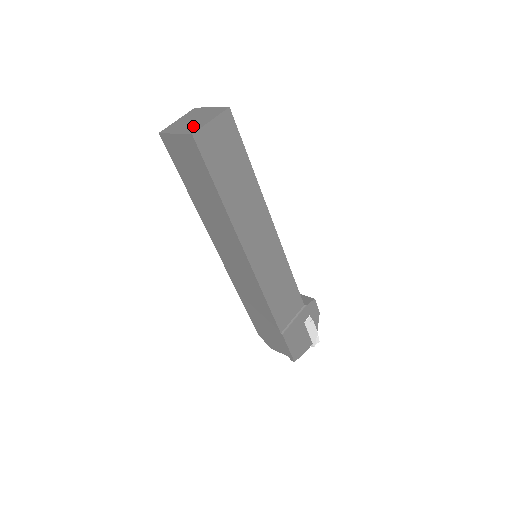
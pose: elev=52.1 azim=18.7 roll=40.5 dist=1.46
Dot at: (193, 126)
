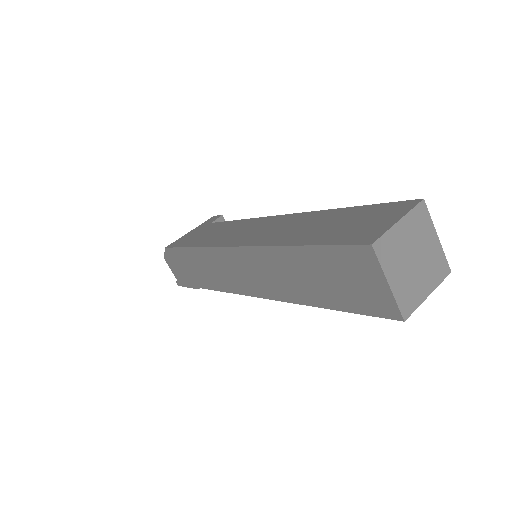
Dot at: (411, 289)
